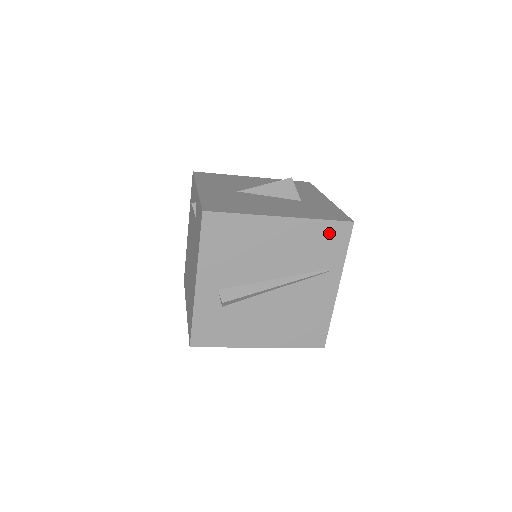
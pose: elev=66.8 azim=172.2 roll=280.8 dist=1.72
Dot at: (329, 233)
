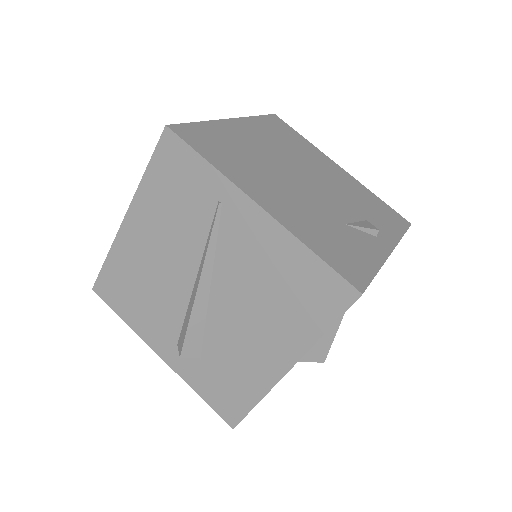
Dot at: (167, 171)
